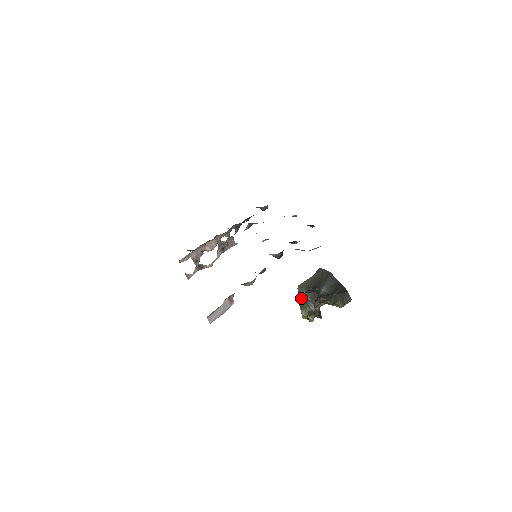
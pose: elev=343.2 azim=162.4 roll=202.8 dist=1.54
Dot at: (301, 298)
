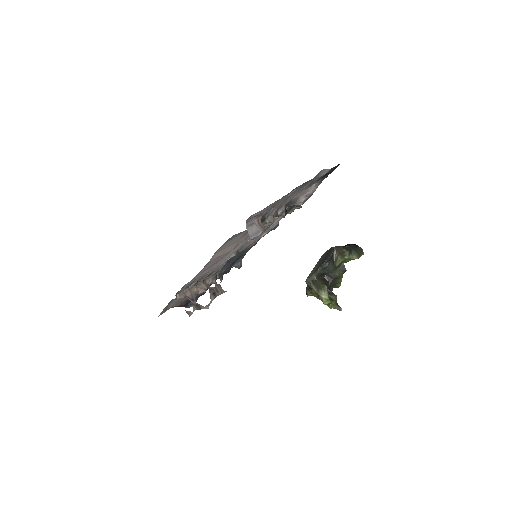
Dot at: (314, 283)
